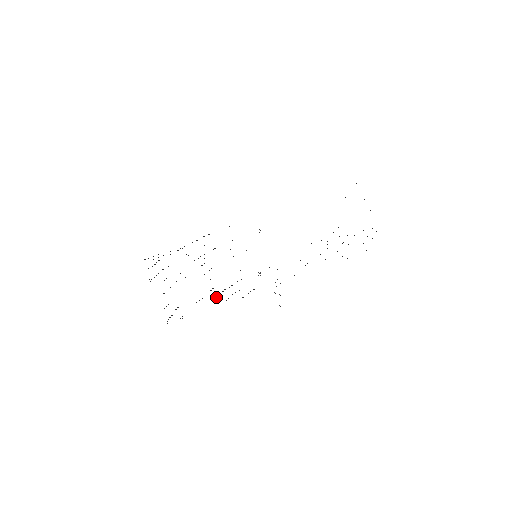
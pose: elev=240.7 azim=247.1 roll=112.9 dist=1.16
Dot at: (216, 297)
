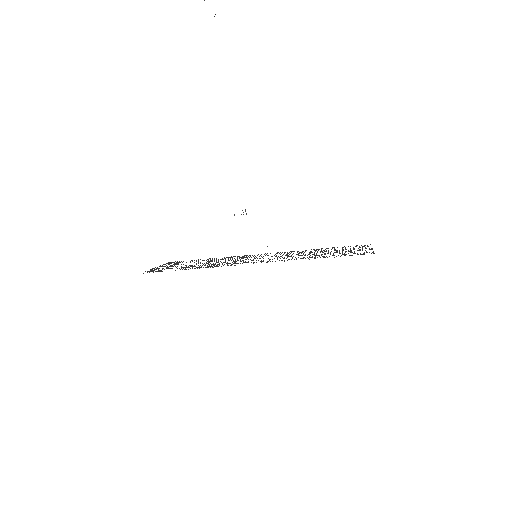
Dot at: (214, 259)
